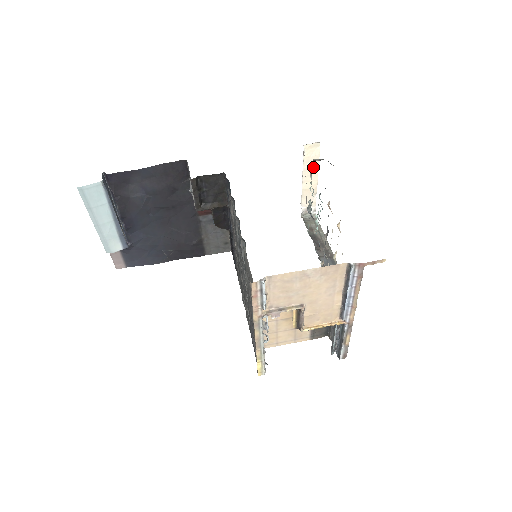
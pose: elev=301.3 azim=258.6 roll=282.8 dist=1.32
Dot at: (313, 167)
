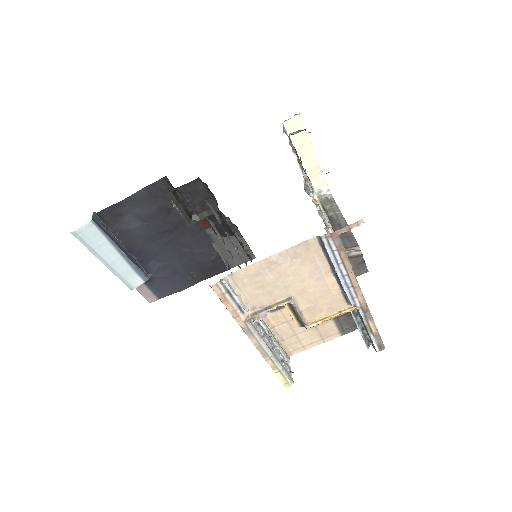
Dot at: (304, 143)
